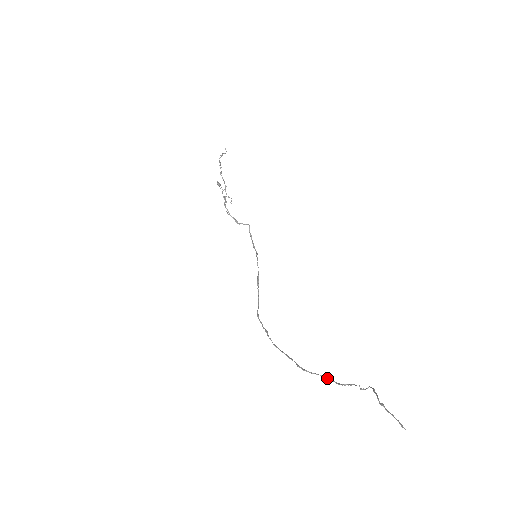
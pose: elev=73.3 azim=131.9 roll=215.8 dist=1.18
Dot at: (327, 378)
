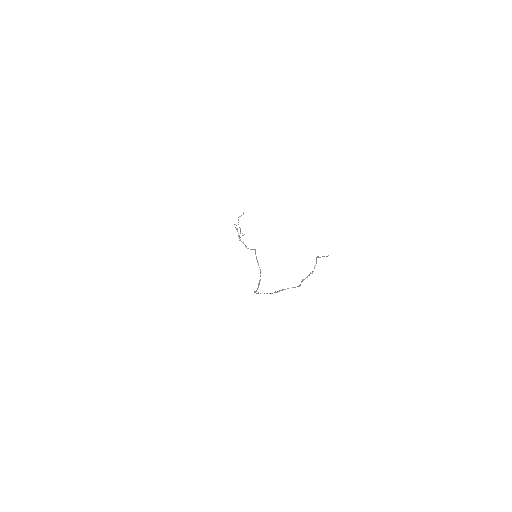
Dot at: (293, 287)
